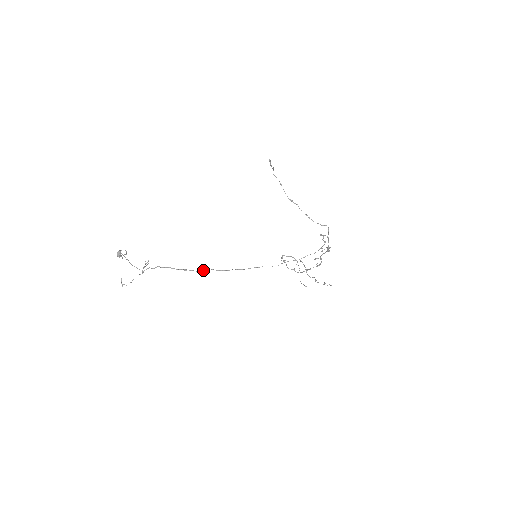
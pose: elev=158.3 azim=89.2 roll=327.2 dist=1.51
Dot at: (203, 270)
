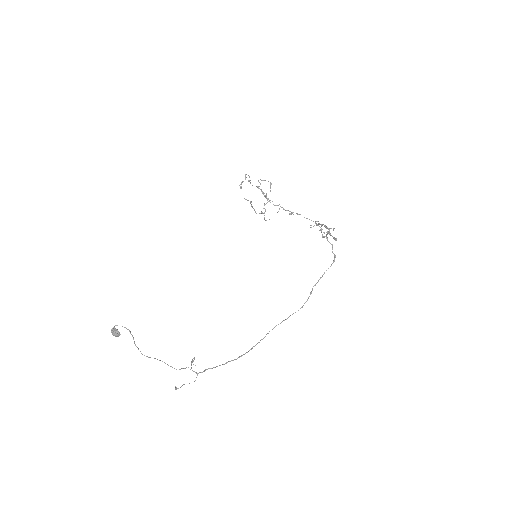
Dot at: occluded
